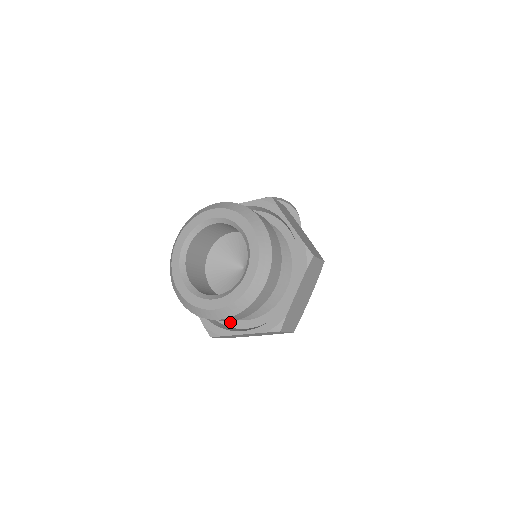
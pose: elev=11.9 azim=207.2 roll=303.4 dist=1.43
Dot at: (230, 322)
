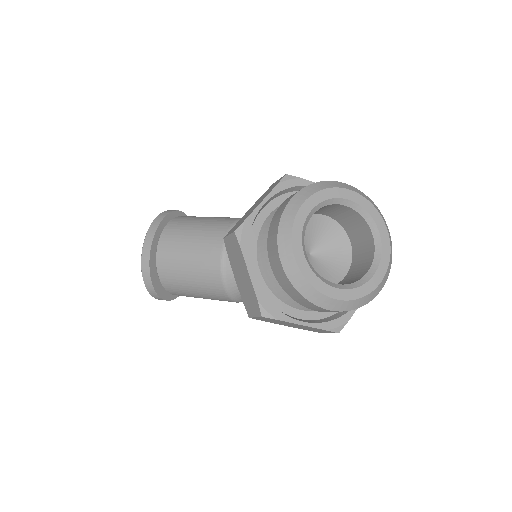
Dot at: occluded
